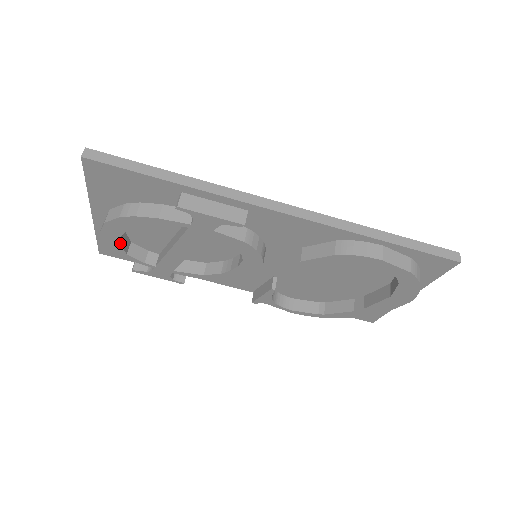
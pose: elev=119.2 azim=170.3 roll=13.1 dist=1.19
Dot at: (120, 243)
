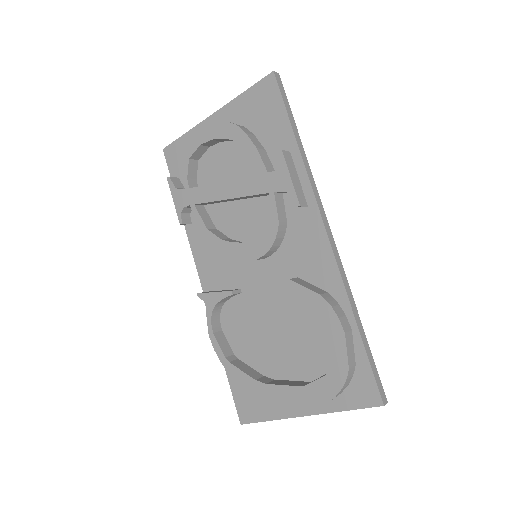
Dot at: (200, 145)
